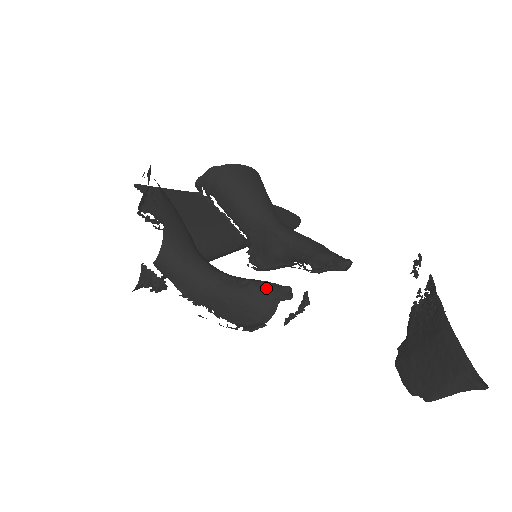
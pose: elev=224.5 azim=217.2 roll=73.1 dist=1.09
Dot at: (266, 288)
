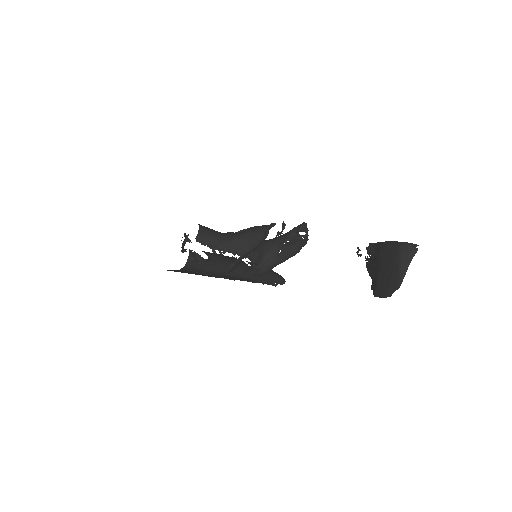
Dot at: (260, 226)
